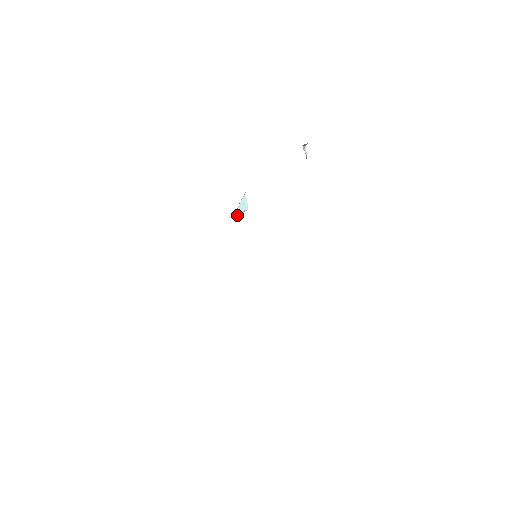
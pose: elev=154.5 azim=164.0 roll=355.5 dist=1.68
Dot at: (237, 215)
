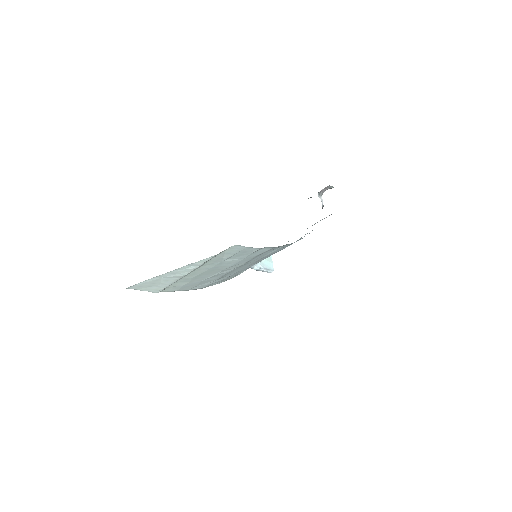
Dot at: (259, 268)
